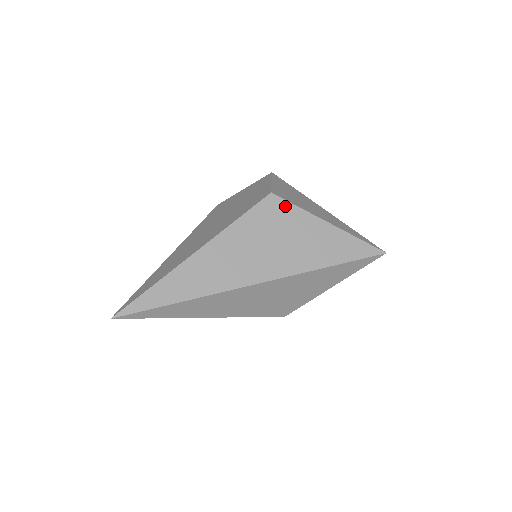
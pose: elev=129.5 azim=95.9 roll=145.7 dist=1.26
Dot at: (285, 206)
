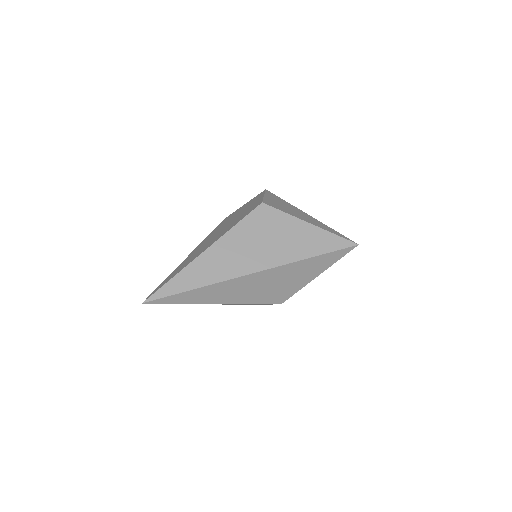
Dot at: (274, 212)
